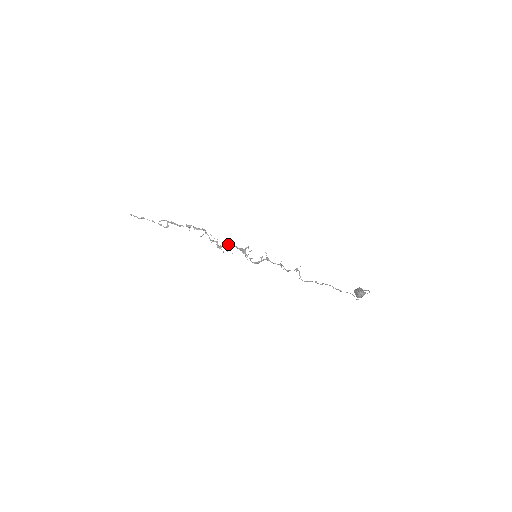
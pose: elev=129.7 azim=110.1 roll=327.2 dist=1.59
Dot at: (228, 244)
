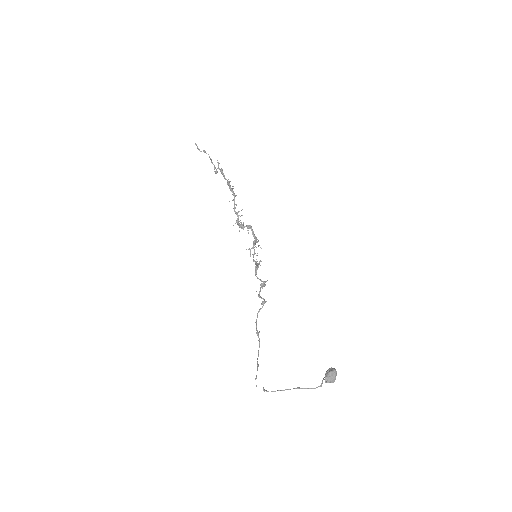
Dot at: occluded
